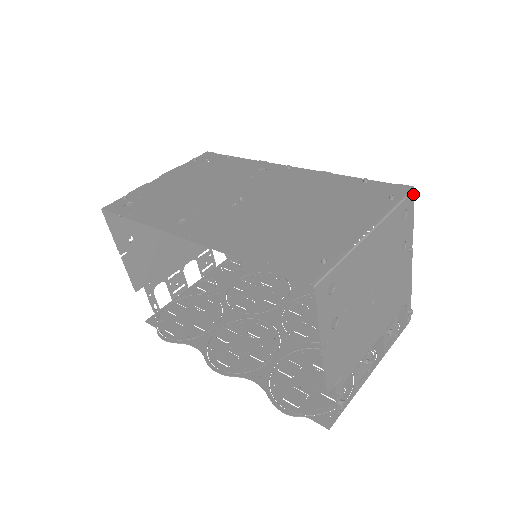
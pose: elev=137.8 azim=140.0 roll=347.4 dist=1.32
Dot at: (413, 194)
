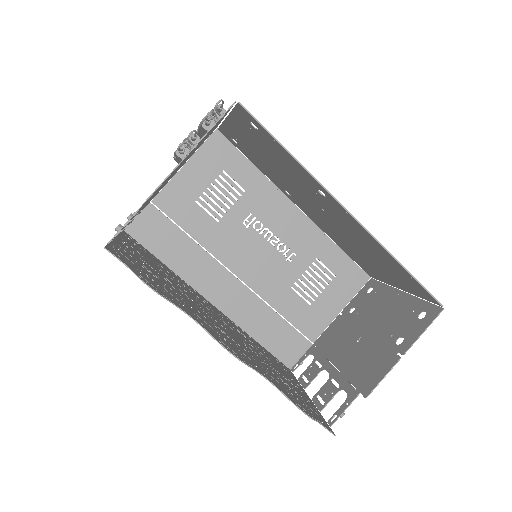
Dot at: (370, 281)
